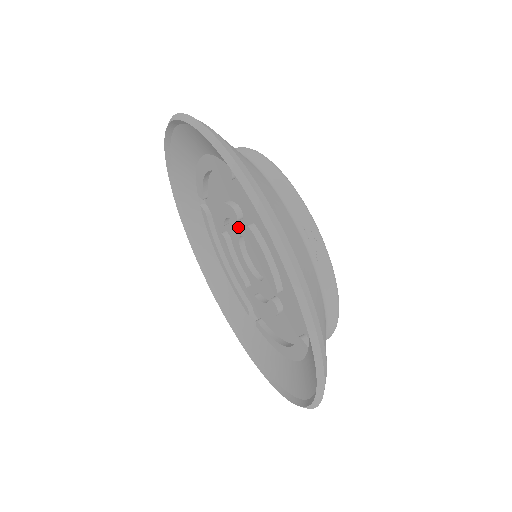
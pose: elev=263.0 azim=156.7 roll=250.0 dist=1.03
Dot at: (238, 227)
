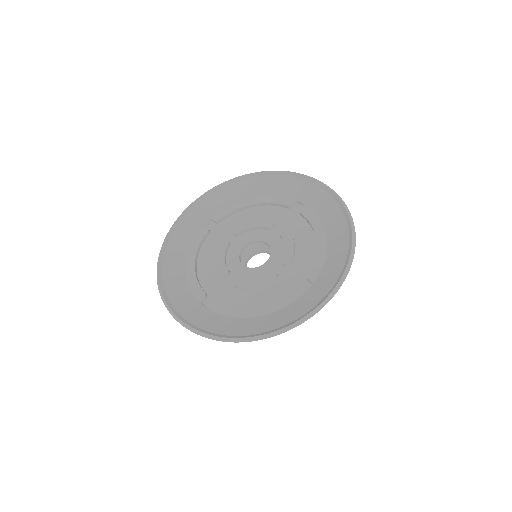
Dot at: (256, 236)
